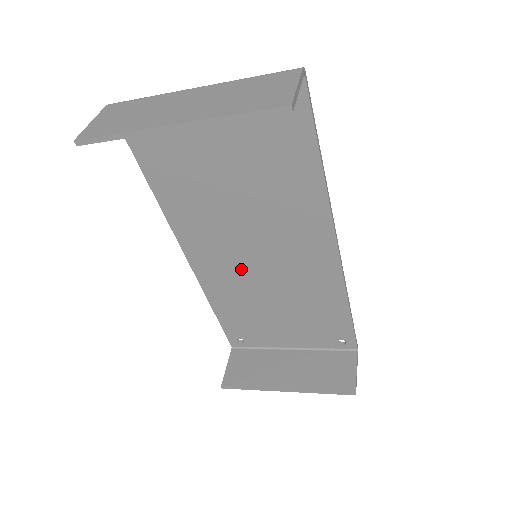
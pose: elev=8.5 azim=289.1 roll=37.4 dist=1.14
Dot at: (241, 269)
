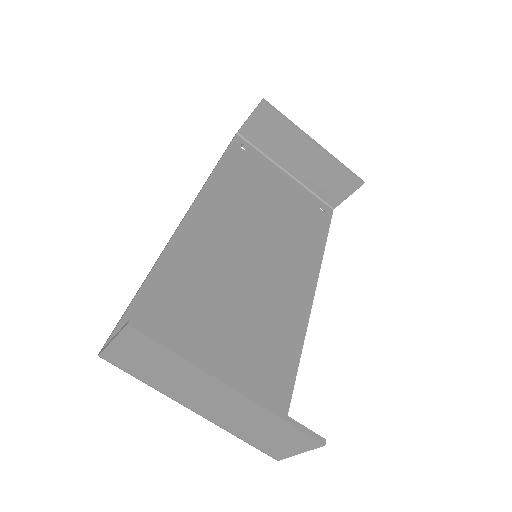
Dot at: (227, 261)
